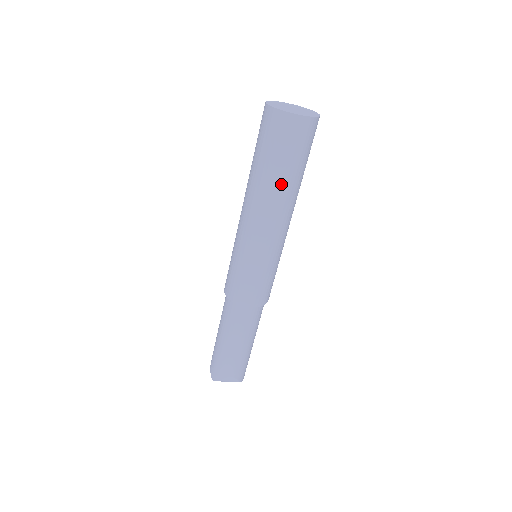
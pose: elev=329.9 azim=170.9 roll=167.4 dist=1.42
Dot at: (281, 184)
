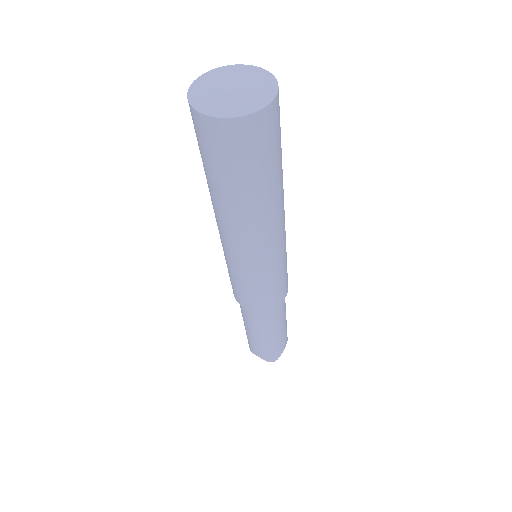
Dot at: (280, 183)
